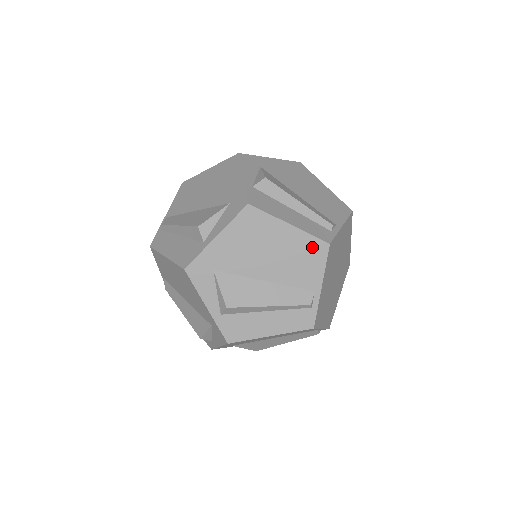
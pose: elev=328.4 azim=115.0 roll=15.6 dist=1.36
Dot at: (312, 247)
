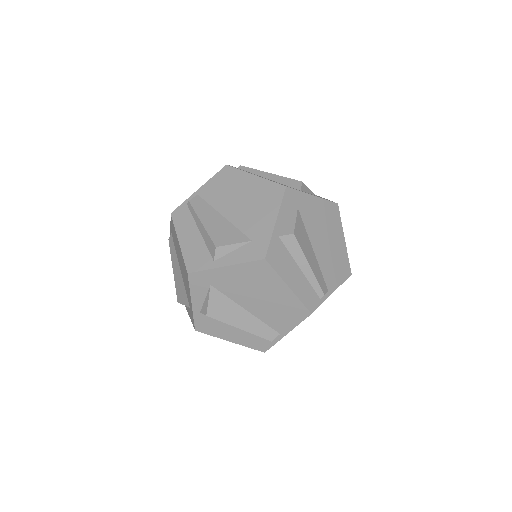
Dot at: occluded
